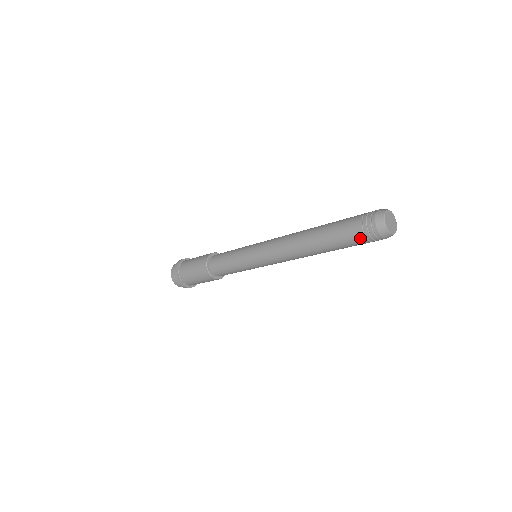
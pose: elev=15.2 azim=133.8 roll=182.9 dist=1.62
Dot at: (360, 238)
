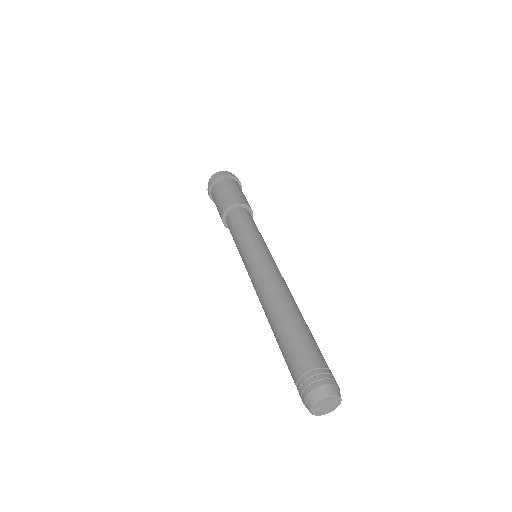
Dot at: (294, 380)
